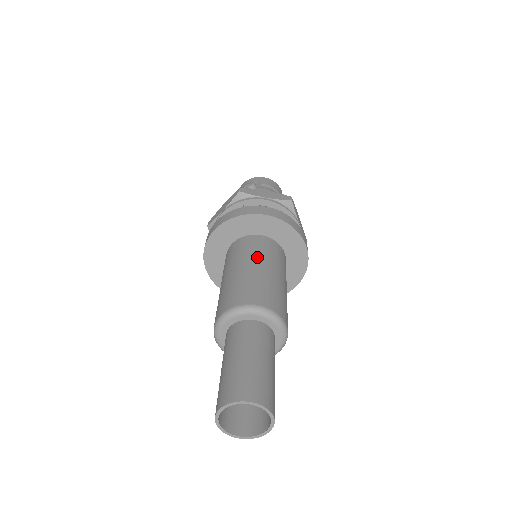
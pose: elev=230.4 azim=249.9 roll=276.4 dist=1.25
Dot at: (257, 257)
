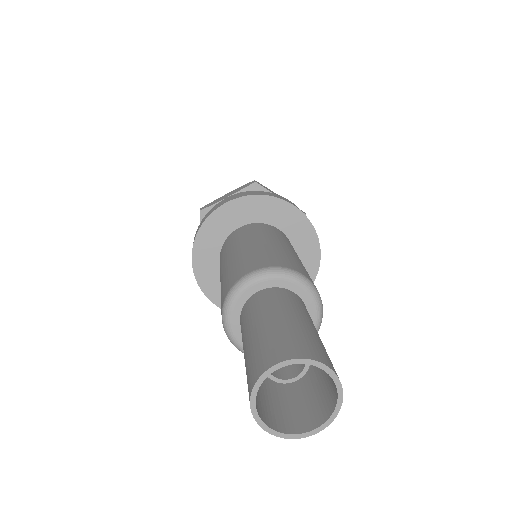
Dot at: (282, 240)
